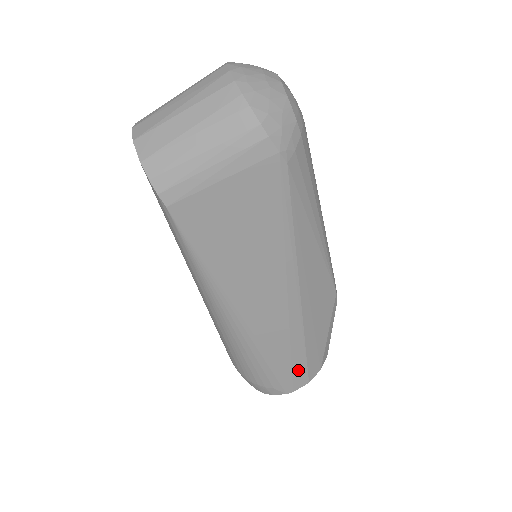
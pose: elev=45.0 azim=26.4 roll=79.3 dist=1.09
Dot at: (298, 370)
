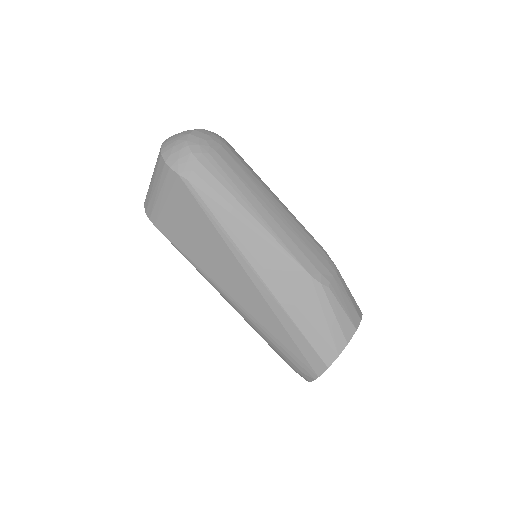
Dot at: (307, 352)
